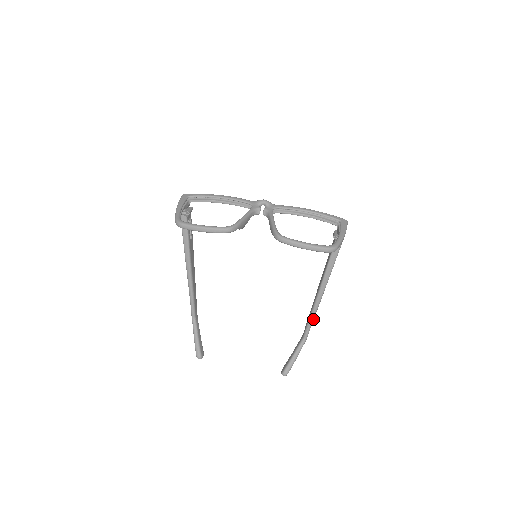
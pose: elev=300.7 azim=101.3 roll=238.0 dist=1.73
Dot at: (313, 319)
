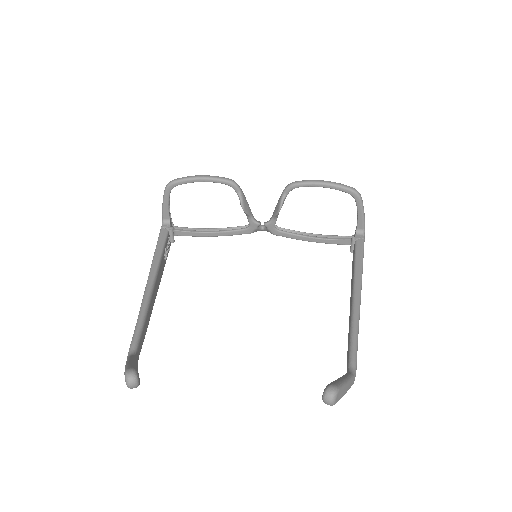
Dot at: (357, 333)
